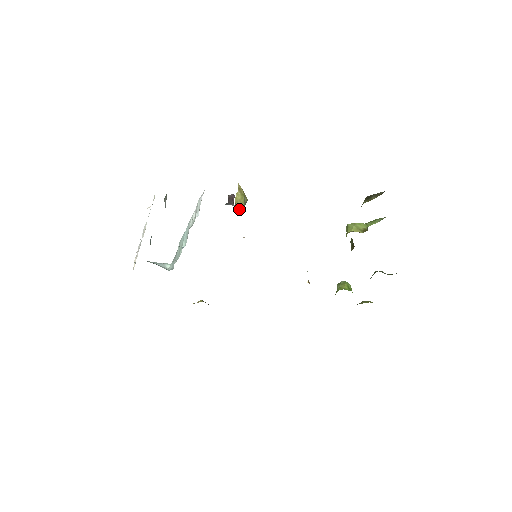
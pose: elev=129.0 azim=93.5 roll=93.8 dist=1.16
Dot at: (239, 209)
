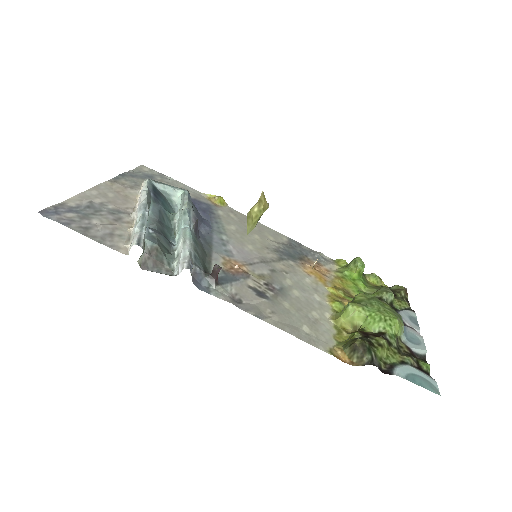
Dot at: (248, 227)
